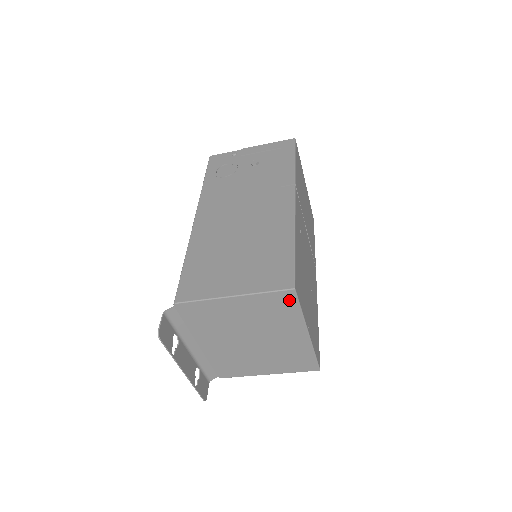
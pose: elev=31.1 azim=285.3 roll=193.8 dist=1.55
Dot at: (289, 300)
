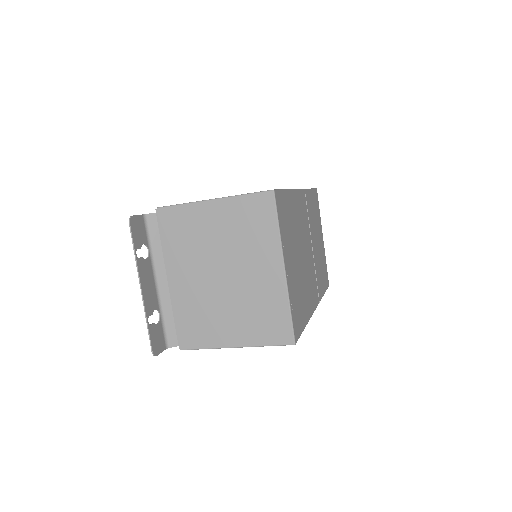
Dot at: (267, 207)
